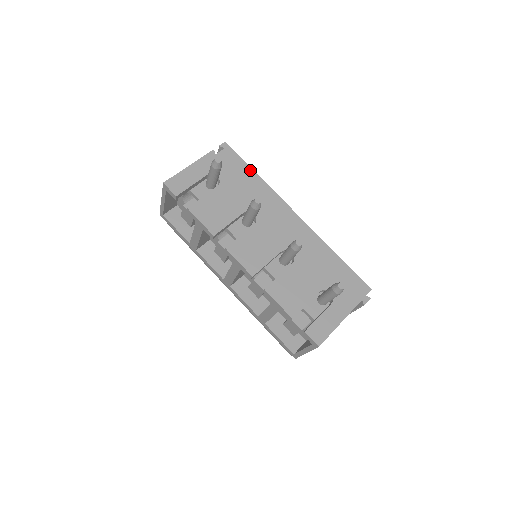
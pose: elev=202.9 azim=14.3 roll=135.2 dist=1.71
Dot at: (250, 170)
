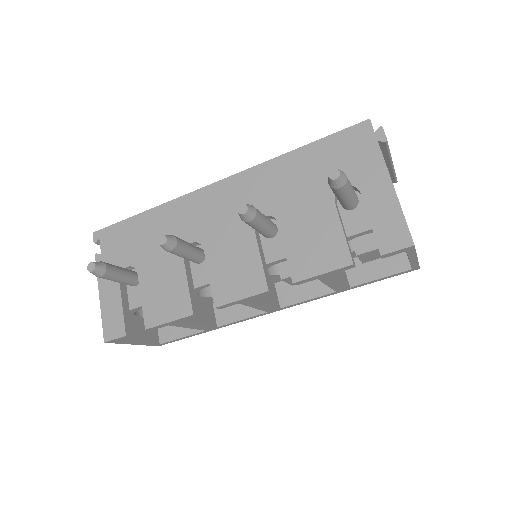
Dot at: (137, 218)
